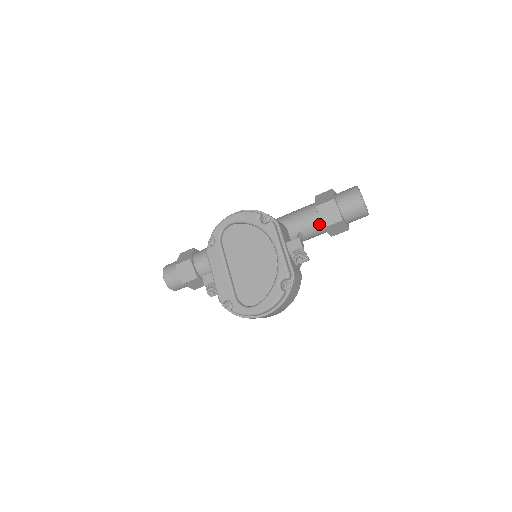
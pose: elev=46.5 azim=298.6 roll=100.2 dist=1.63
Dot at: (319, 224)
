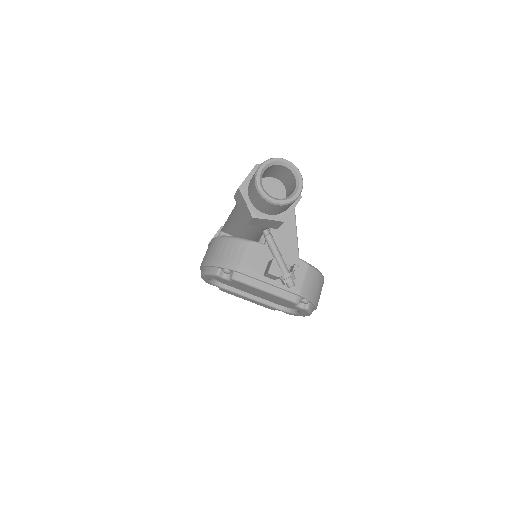
Dot at: occluded
